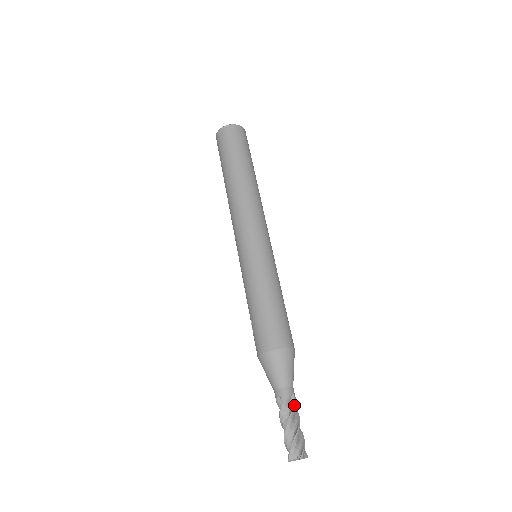
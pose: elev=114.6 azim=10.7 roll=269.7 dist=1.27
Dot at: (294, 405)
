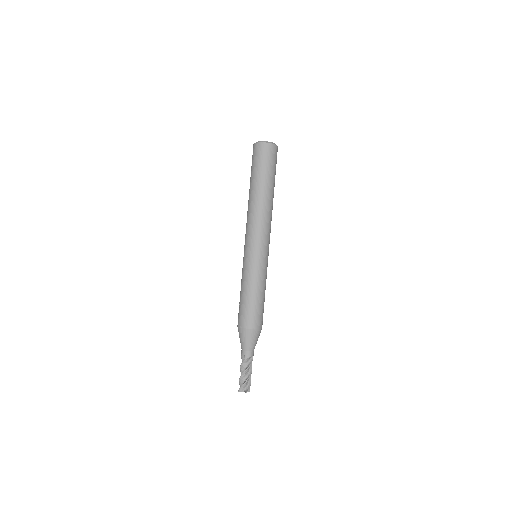
Dot at: (251, 362)
